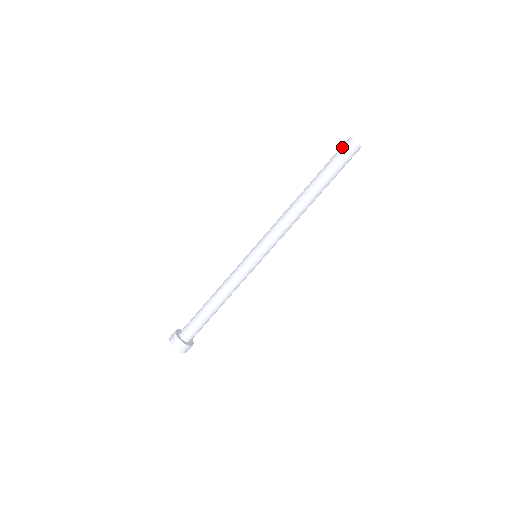
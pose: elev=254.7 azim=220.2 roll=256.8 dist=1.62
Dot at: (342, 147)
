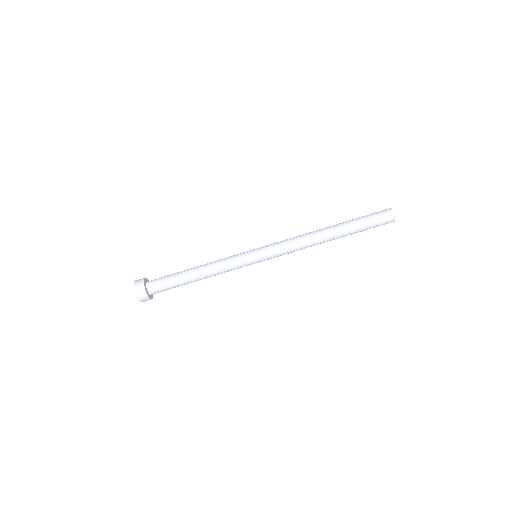
Dot at: (383, 215)
